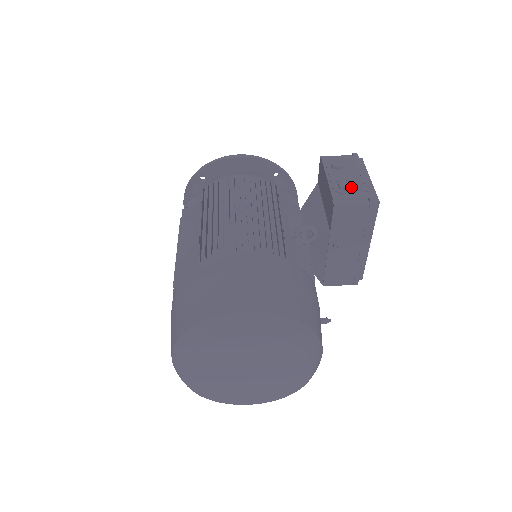
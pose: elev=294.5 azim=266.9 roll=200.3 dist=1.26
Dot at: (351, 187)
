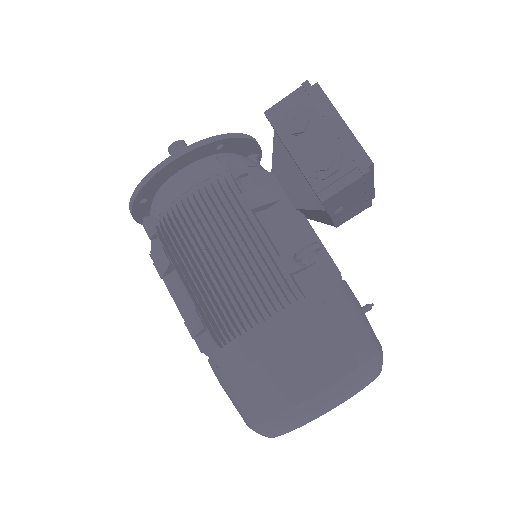
Dot at: (330, 165)
